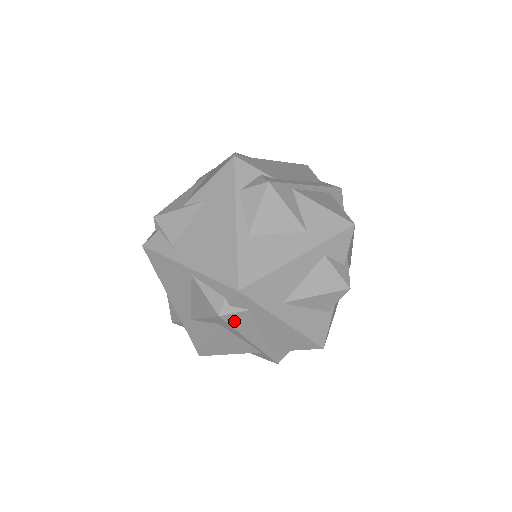
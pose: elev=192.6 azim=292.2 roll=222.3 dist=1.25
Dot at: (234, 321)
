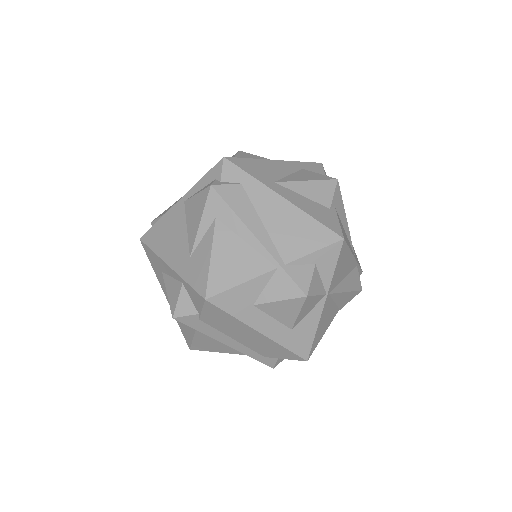
Dot at: (229, 197)
